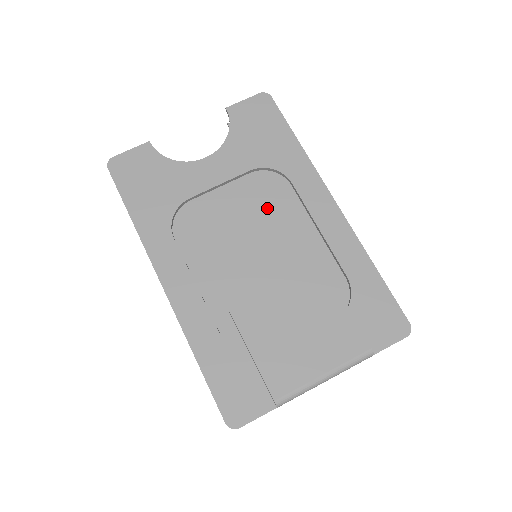
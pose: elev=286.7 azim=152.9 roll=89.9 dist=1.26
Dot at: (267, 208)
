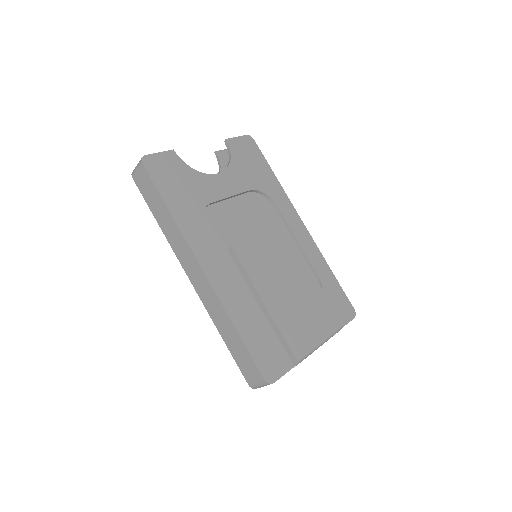
Dot at: (253, 222)
